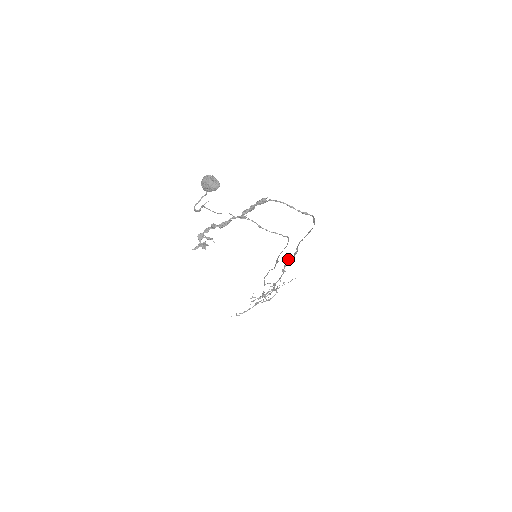
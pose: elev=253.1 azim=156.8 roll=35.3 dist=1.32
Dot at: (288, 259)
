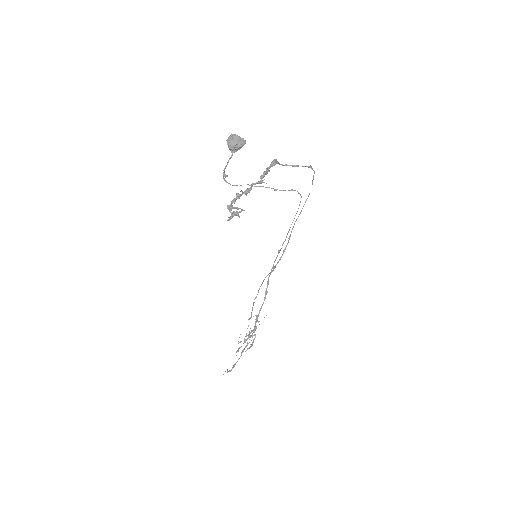
Dot at: (273, 268)
